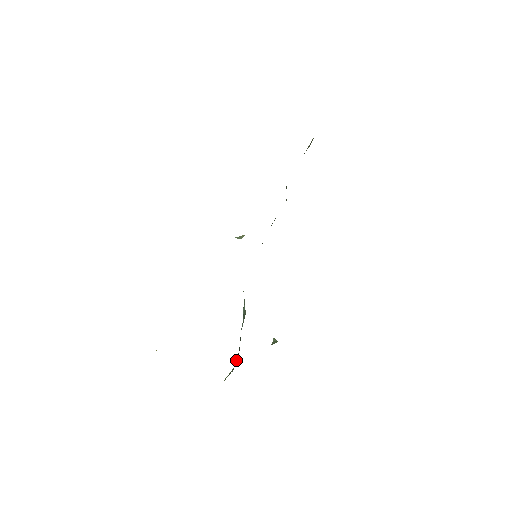
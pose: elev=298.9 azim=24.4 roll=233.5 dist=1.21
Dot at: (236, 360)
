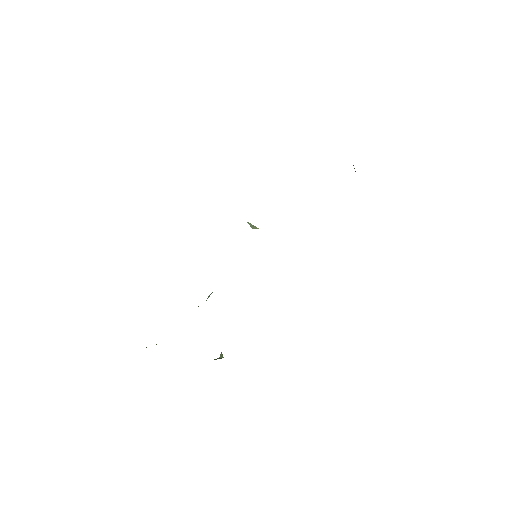
Dot at: occluded
